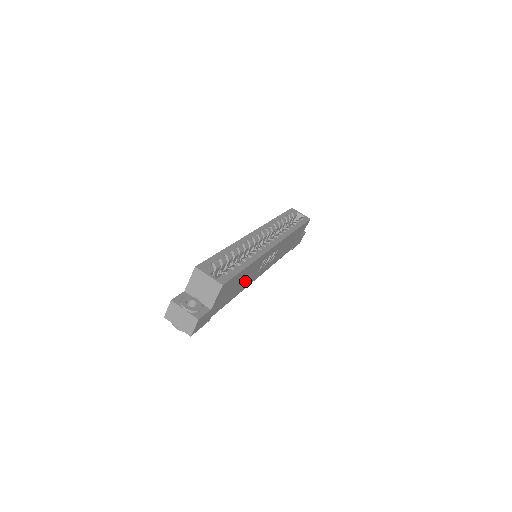
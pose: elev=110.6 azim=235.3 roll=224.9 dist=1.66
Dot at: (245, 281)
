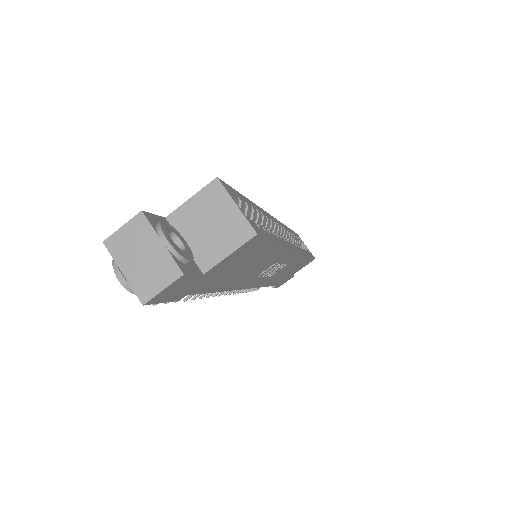
Dot at: (246, 274)
